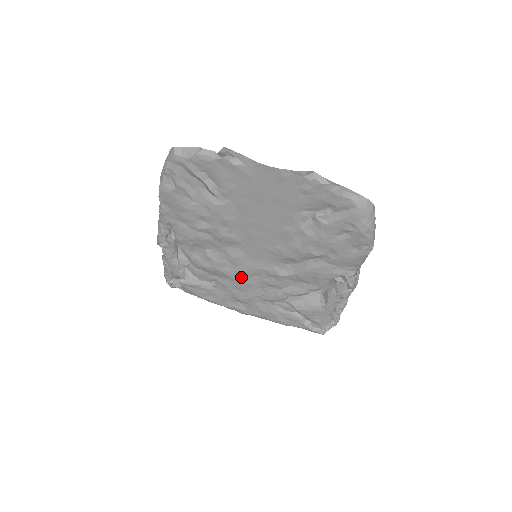
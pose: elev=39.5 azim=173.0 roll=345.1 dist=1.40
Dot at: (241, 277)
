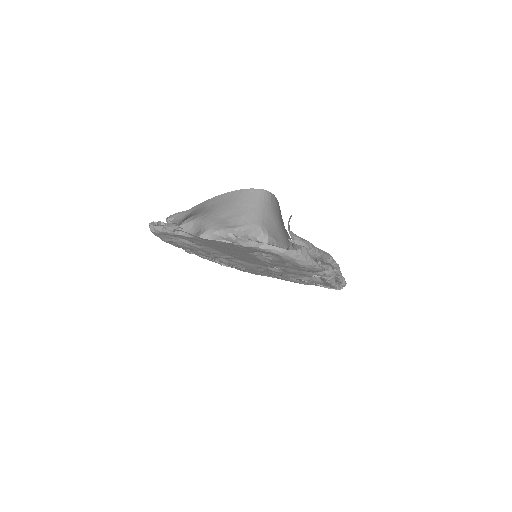
Dot at: (253, 269)
